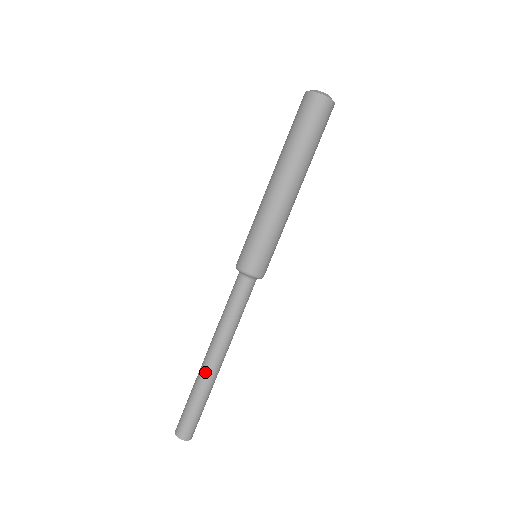
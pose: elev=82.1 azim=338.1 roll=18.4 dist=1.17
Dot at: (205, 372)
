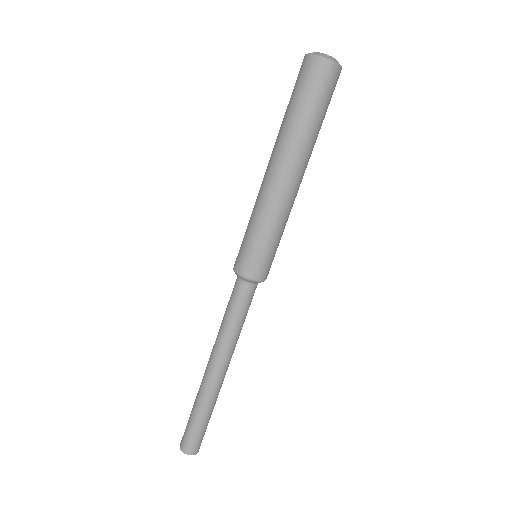
Dot at: (204, 383)
